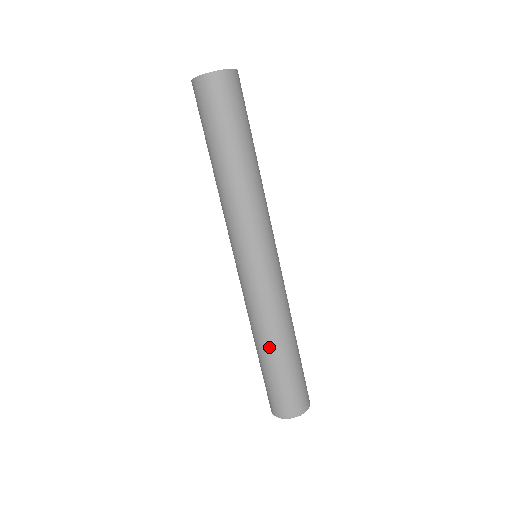
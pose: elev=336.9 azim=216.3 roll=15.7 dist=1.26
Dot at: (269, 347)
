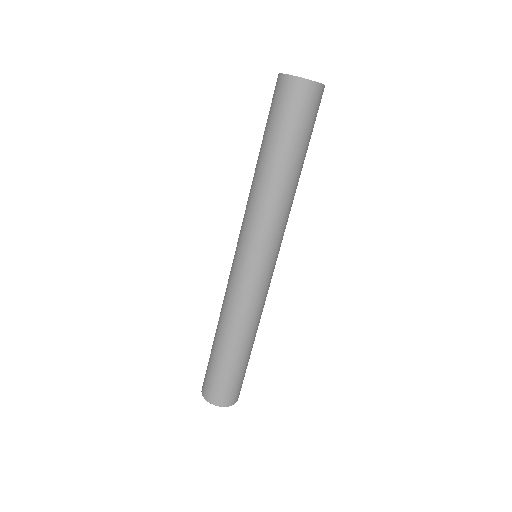
Dot at: (219, 334)
